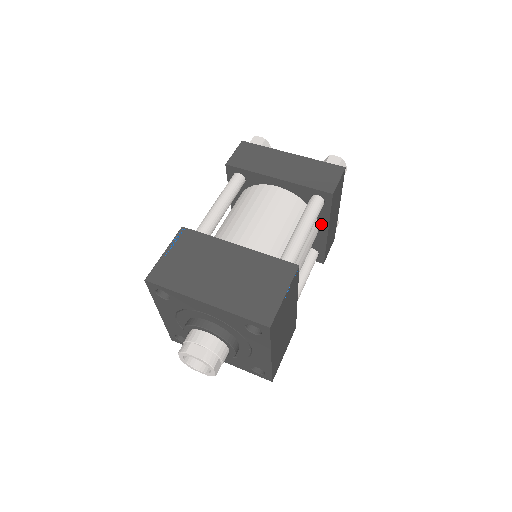
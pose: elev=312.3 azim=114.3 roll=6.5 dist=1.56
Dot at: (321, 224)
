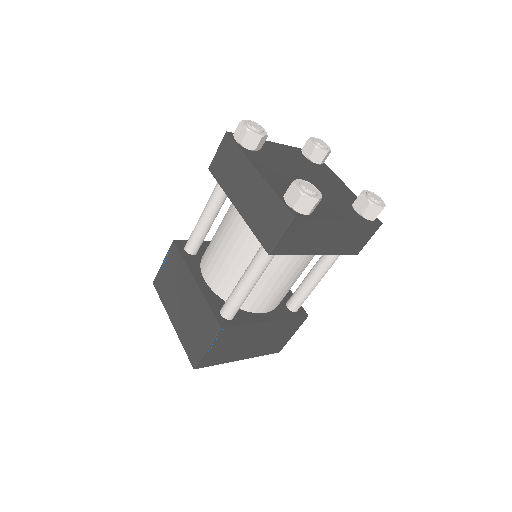
Dot at: occluded
